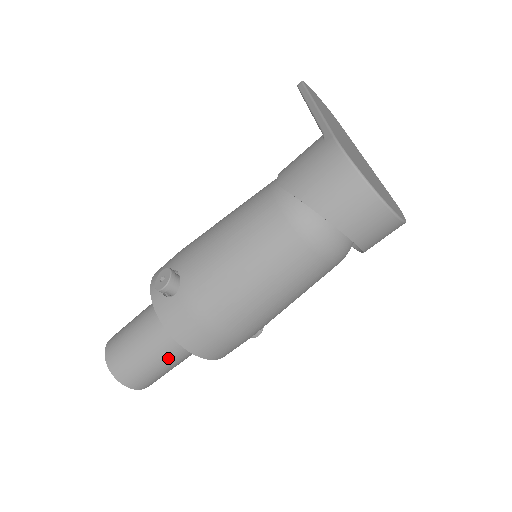
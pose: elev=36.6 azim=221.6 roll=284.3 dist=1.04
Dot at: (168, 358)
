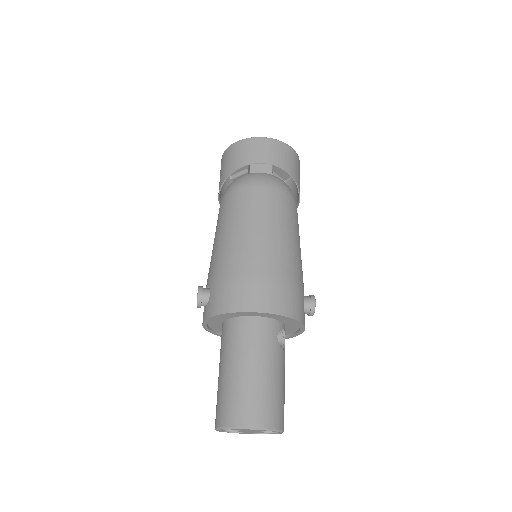
Dot at: (254, 359)
